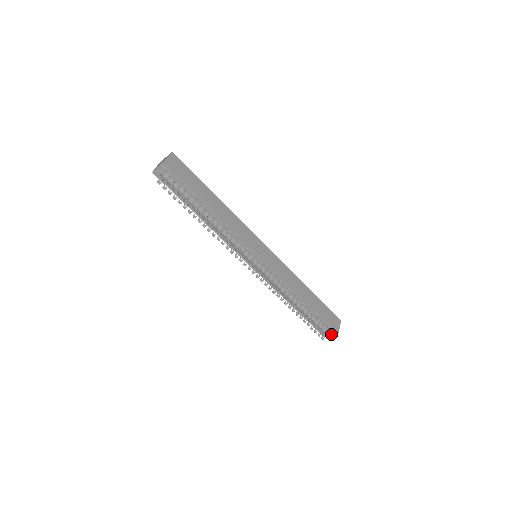
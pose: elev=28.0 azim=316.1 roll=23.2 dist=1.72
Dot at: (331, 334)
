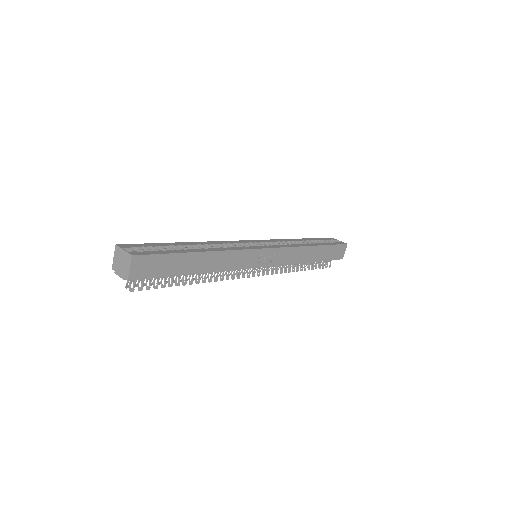
Dot at: occluded
